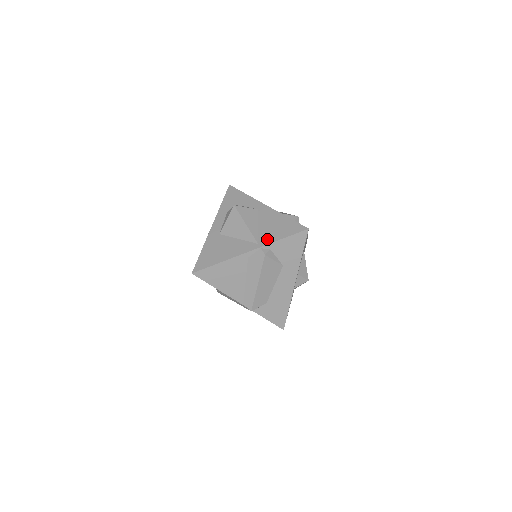
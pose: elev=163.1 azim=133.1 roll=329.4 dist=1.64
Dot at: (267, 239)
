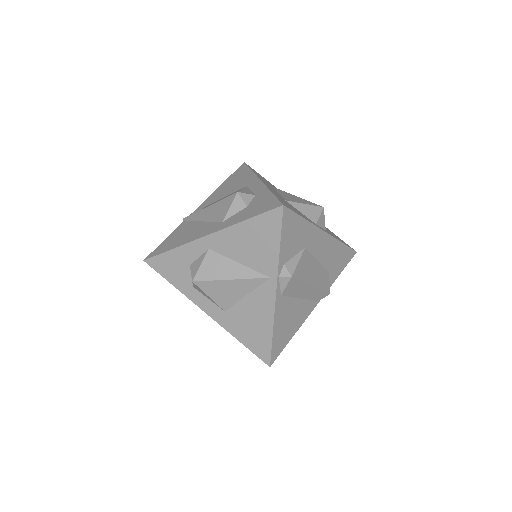
Dot at: (269, 264)
